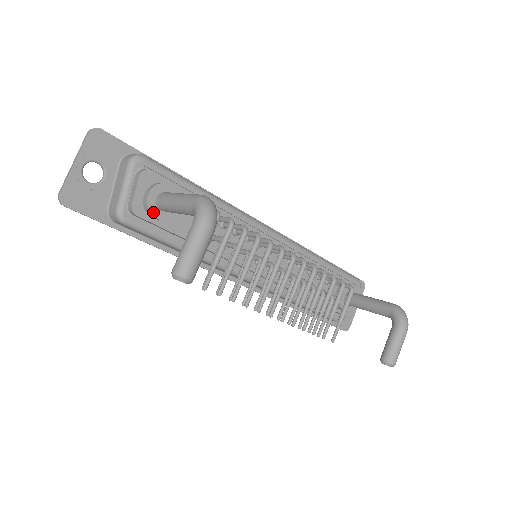
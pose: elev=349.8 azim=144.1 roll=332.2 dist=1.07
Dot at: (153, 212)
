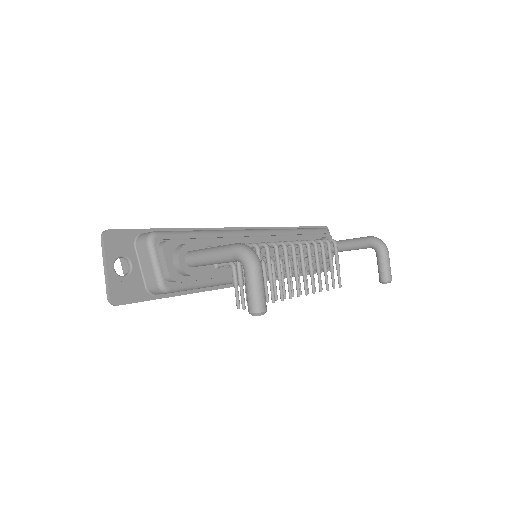
Dot at: (188, 272)
